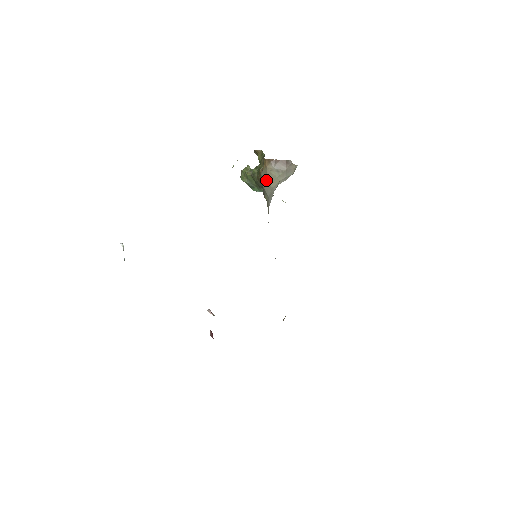
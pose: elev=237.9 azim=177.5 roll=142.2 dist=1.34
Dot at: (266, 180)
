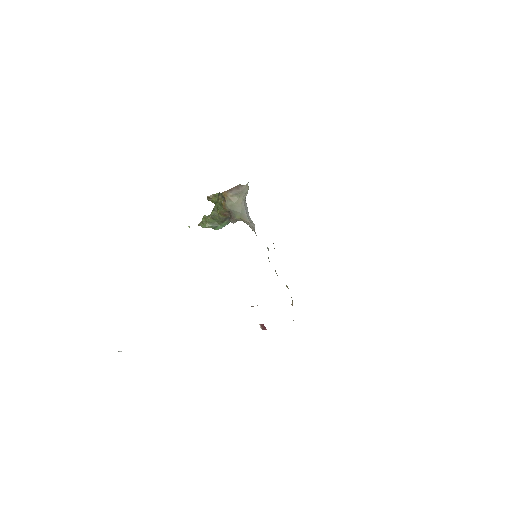
Dot at: (232, 204)
